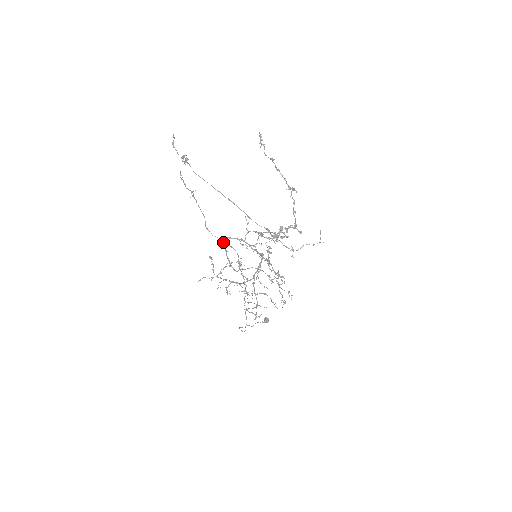
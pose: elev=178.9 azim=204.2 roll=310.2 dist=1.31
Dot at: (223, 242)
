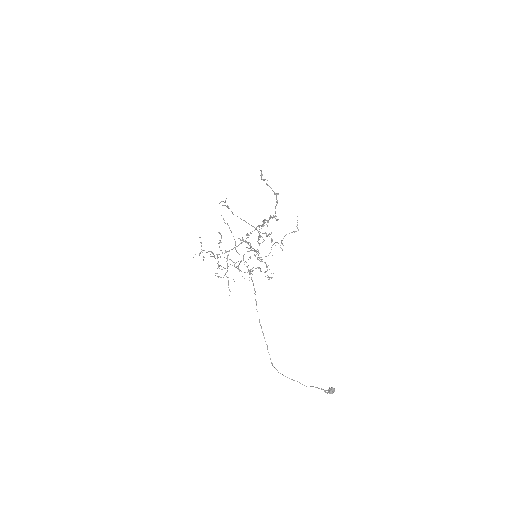
Dot at: (243, 257)
